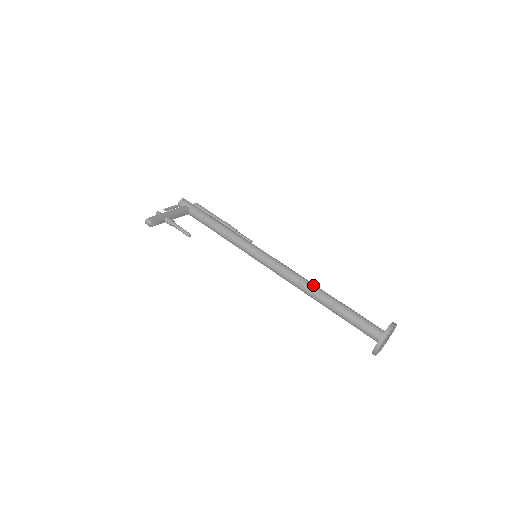
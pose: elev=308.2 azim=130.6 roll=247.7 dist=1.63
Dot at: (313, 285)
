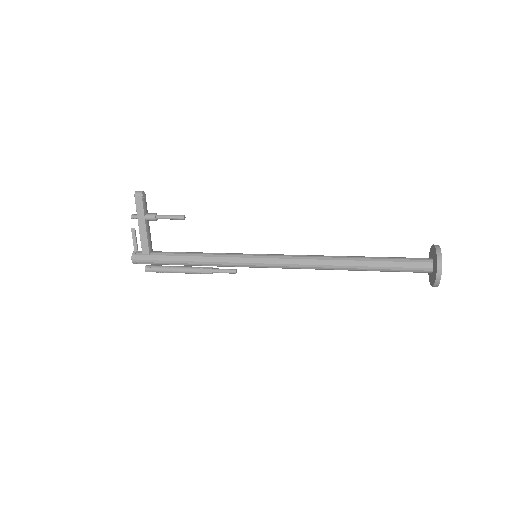
Dot at: occluded
